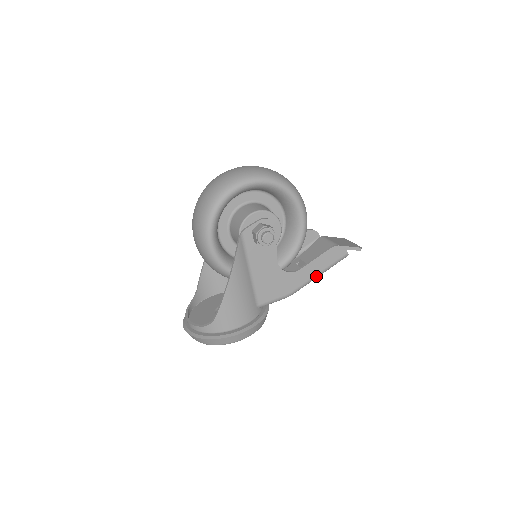
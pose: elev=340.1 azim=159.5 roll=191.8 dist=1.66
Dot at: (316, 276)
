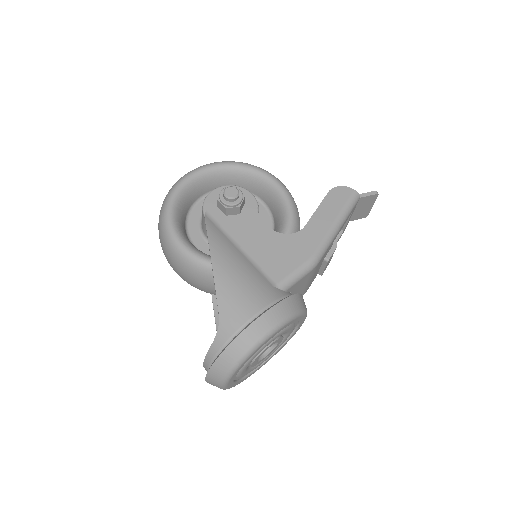
Dot at: (333, 227)
